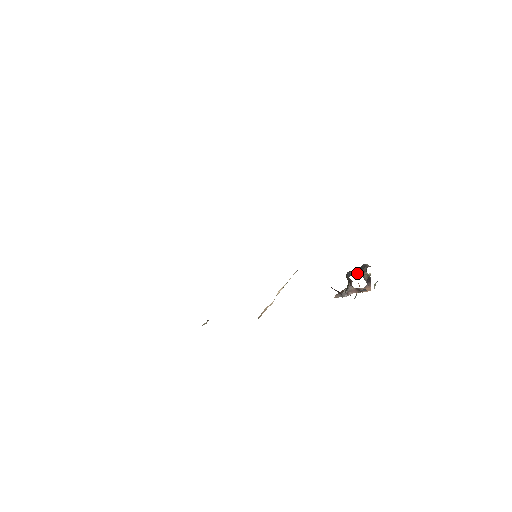
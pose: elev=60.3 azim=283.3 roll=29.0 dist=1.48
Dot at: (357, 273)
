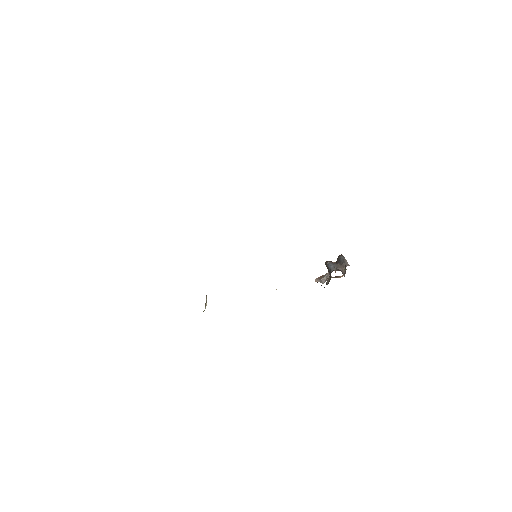
Dot at: (337, 267)
